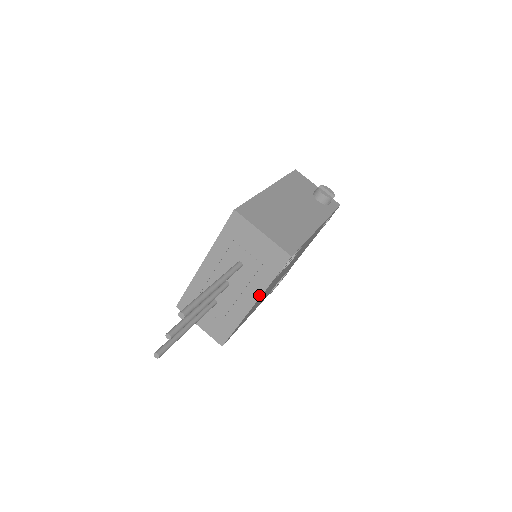
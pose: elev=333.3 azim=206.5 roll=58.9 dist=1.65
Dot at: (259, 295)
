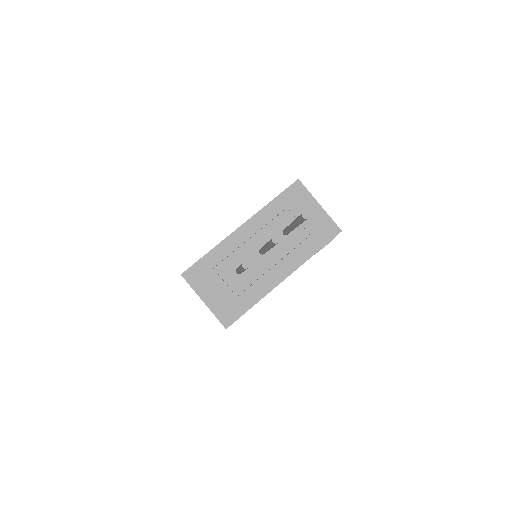
Dot at: (296, 267)
